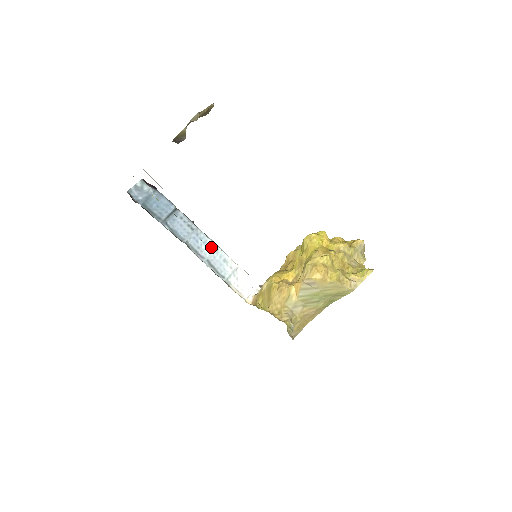
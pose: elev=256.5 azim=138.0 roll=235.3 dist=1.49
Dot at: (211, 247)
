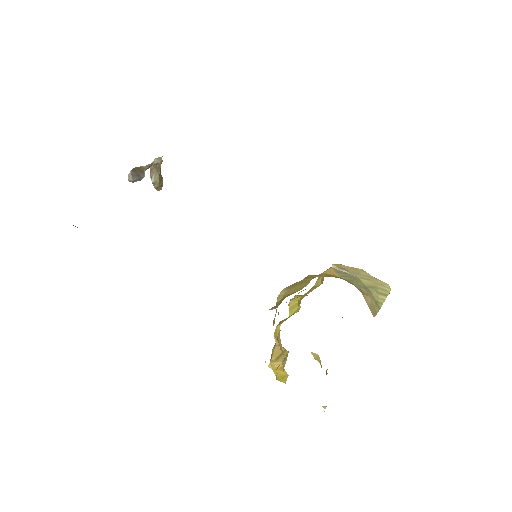
Dot at: occluded
